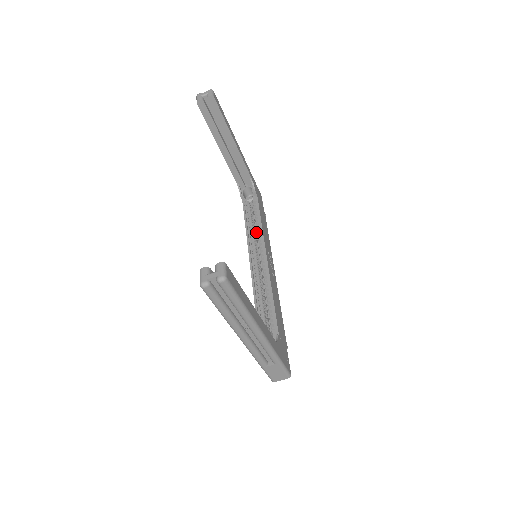
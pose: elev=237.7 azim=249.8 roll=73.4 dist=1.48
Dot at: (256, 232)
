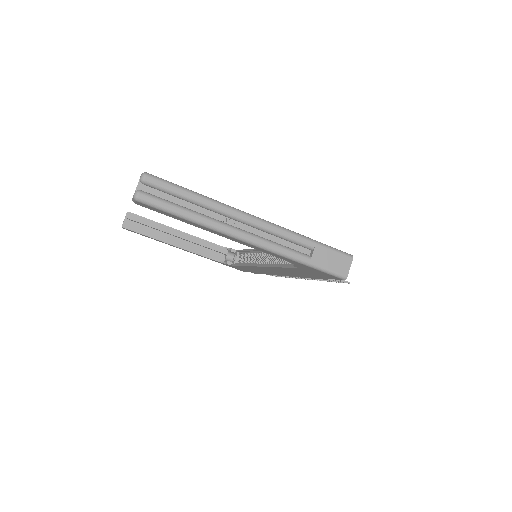
Dot at: occluded
